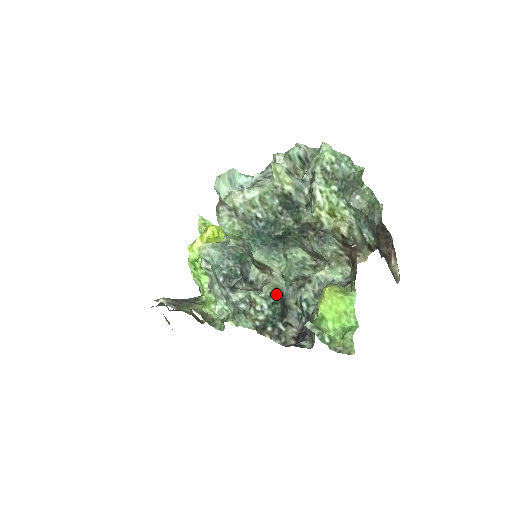
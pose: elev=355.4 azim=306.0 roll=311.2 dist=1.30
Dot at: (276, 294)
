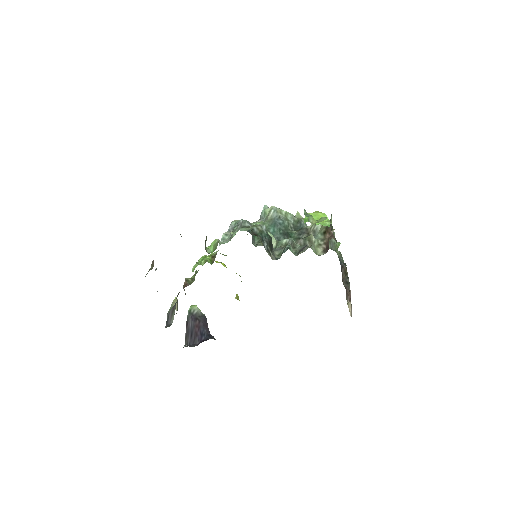
Dot at: (271, 237)
